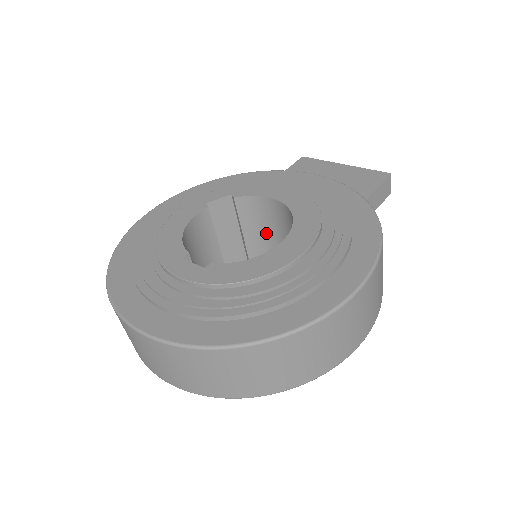
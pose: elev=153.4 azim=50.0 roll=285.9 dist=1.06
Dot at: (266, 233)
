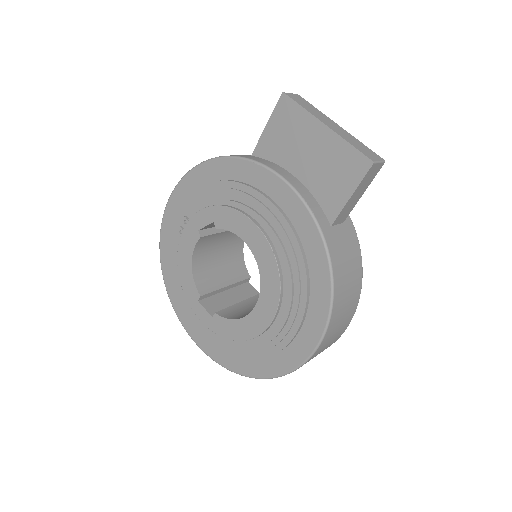
Dot at: occluded
